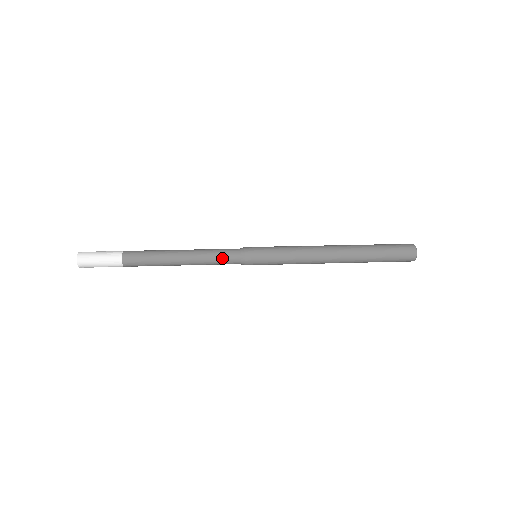
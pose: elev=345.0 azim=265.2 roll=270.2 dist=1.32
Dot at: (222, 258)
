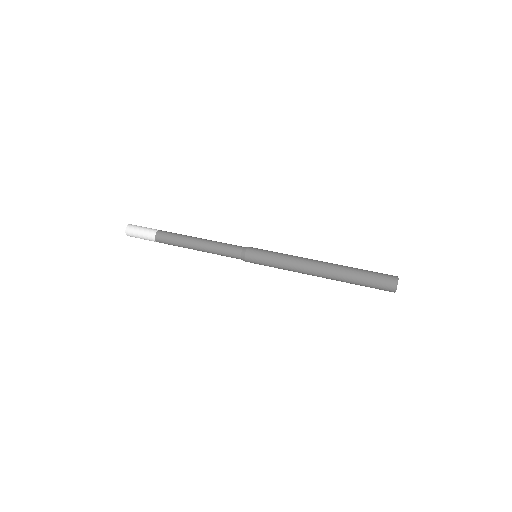
Dot at: occluded
